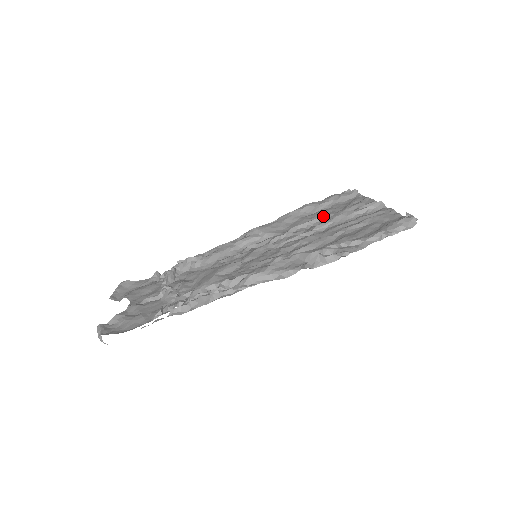
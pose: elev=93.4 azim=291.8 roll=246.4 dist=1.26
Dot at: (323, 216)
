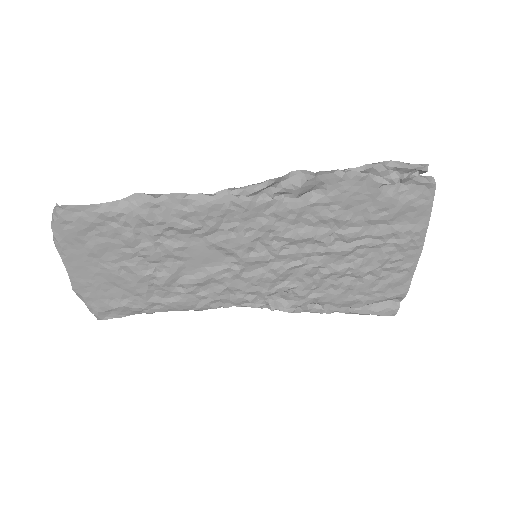
Dot at: (347, 275)
